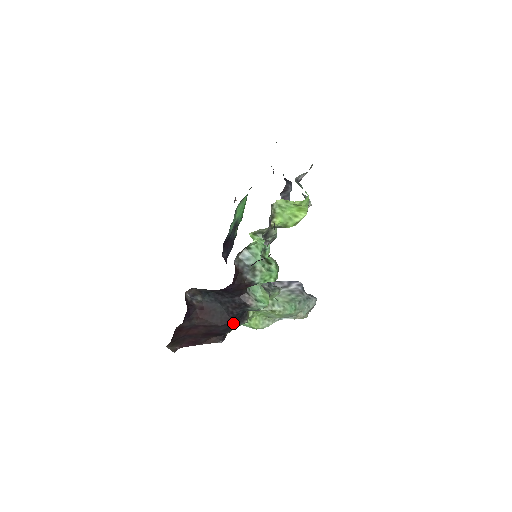
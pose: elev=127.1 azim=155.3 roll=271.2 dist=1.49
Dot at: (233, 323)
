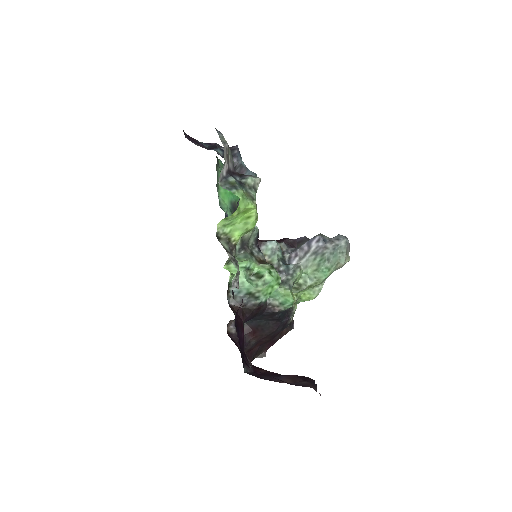
Dot at: (284, 321)
